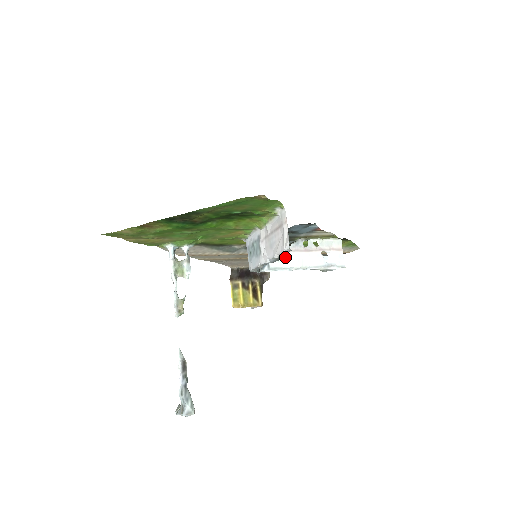
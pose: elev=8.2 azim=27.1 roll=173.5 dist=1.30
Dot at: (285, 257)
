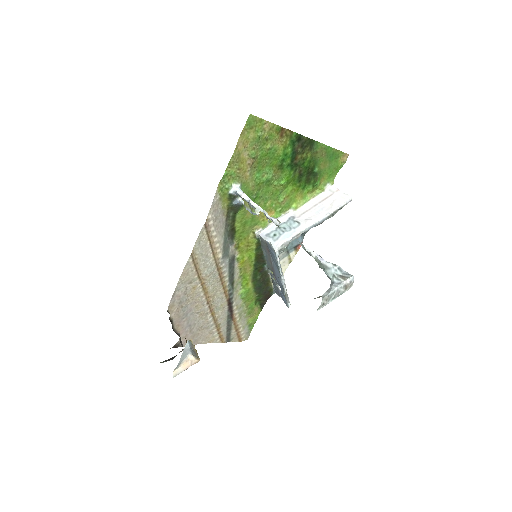
Dot at: (275, 265)
